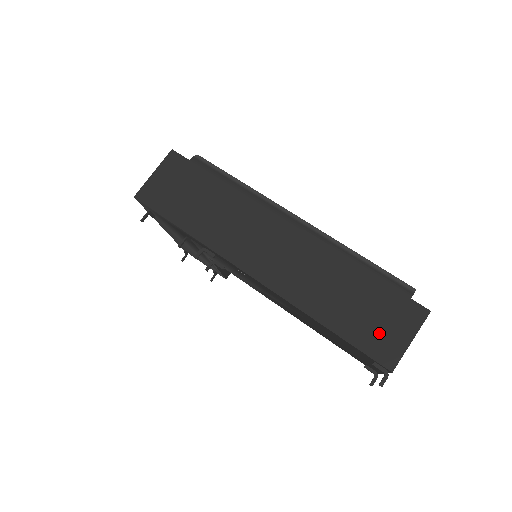
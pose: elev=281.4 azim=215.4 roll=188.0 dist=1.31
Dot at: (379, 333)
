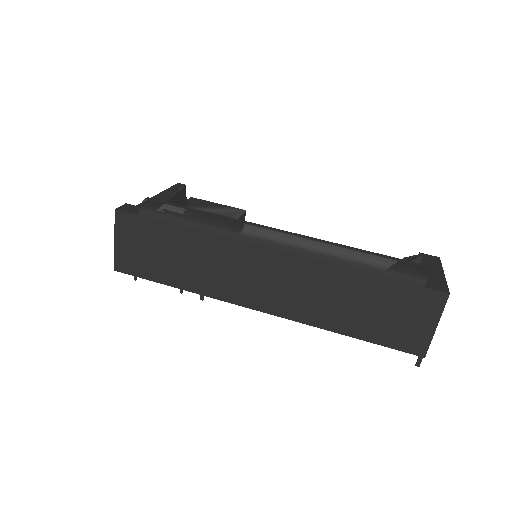
Dot at: (401, 328)
